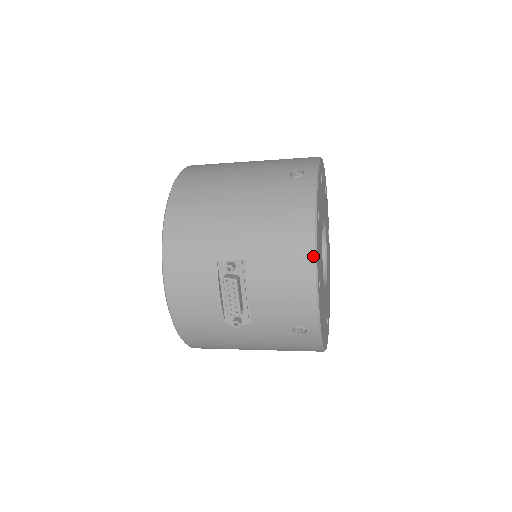
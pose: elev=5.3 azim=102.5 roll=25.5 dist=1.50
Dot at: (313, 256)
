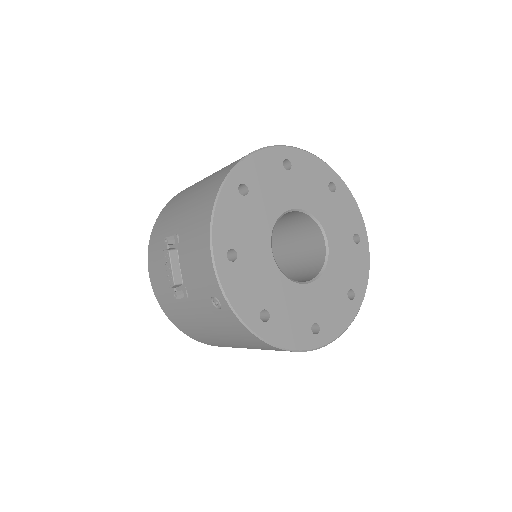
Dot at: (210, 219)
